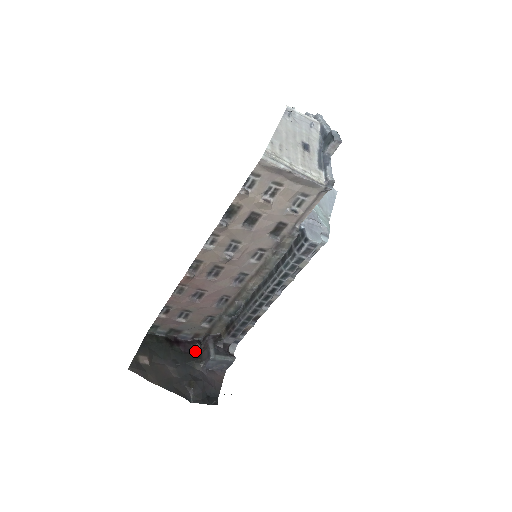
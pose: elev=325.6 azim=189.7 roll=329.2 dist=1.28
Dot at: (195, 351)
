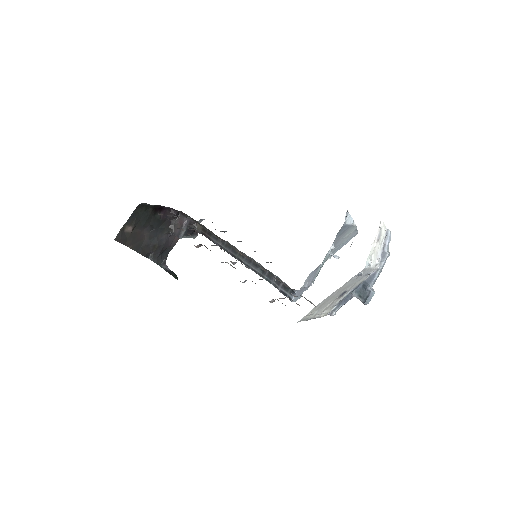
Dot at: (171, 219)
